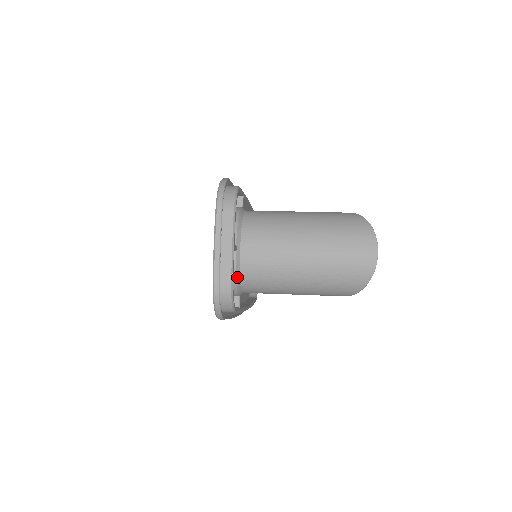
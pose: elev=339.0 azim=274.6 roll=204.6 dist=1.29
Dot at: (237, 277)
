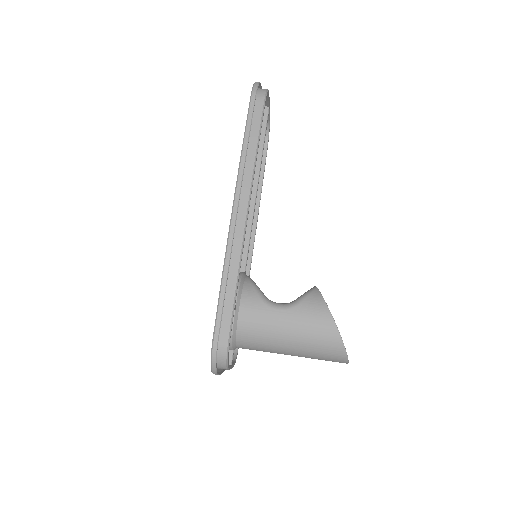
Dot at: occluded
